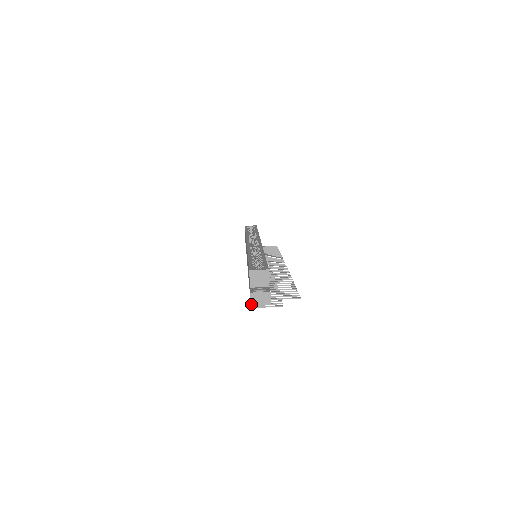
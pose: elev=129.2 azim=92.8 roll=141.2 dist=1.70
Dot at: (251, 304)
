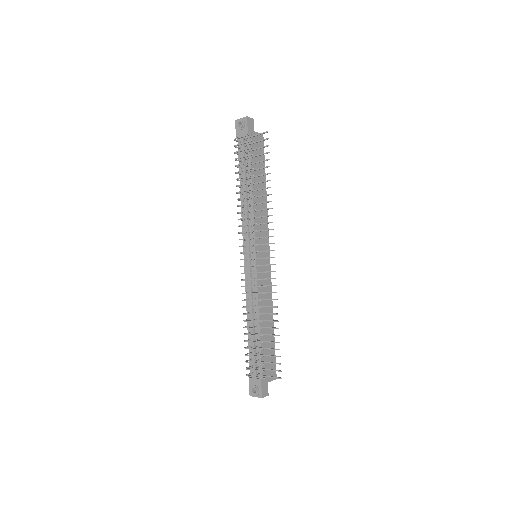
Dot at: (236, 121)
